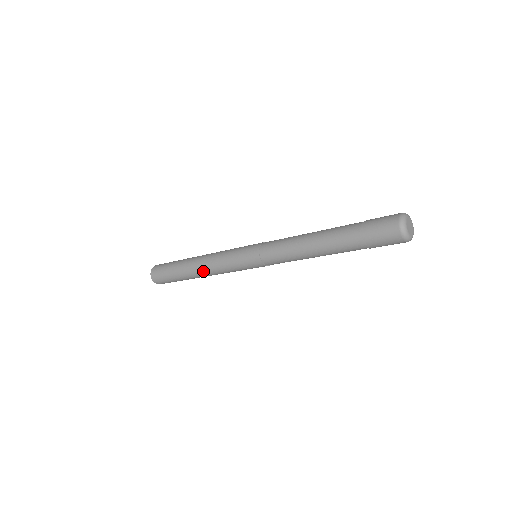
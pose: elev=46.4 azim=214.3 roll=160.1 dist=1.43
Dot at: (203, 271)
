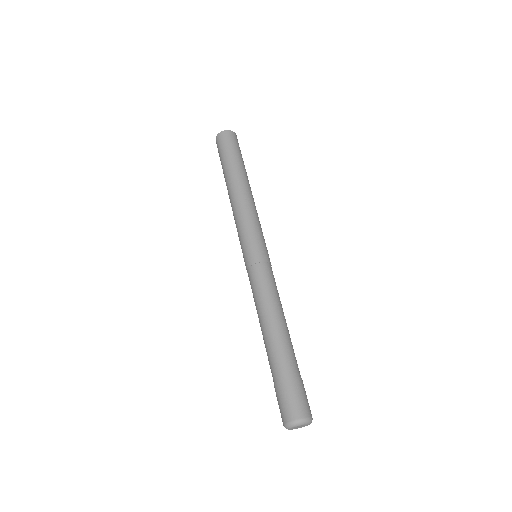
Dot at: occluded
